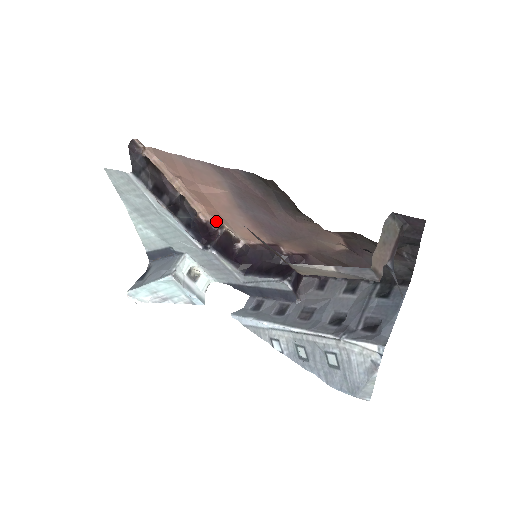
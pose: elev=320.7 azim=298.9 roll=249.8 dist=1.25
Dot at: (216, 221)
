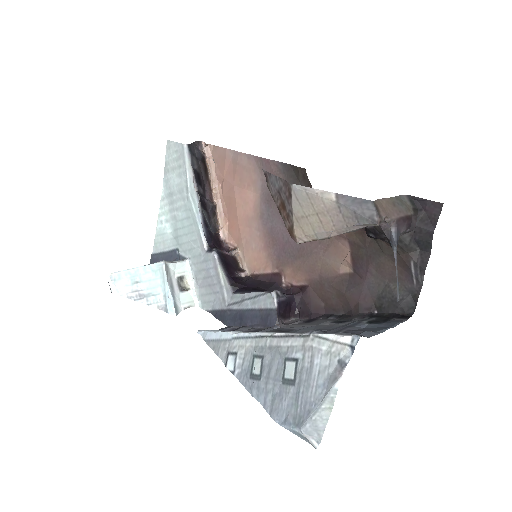
Dot at: (232, 242)
